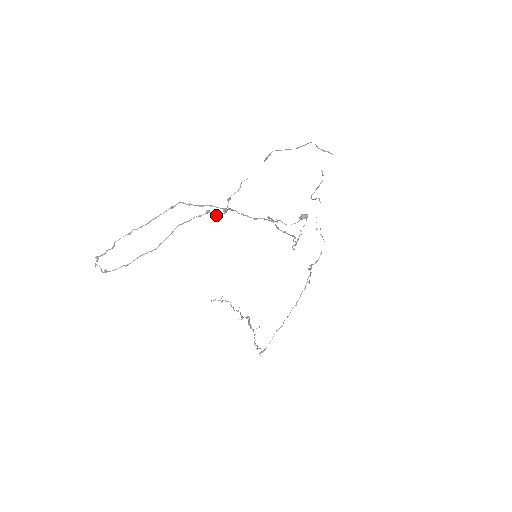
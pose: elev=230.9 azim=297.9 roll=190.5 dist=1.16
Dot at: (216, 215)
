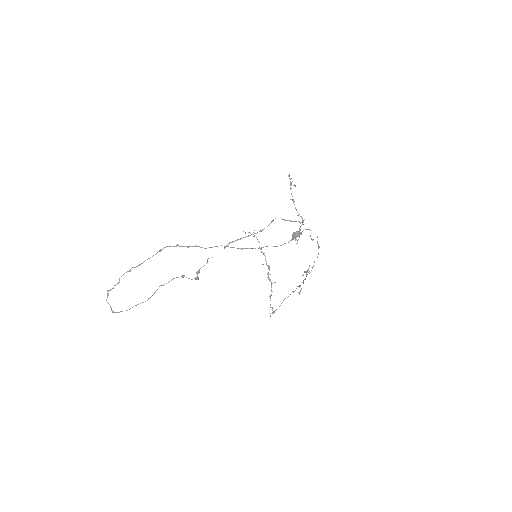
Dot at: (191, 279)
